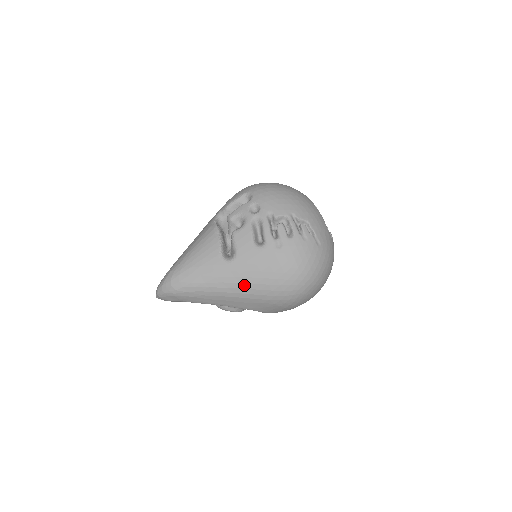
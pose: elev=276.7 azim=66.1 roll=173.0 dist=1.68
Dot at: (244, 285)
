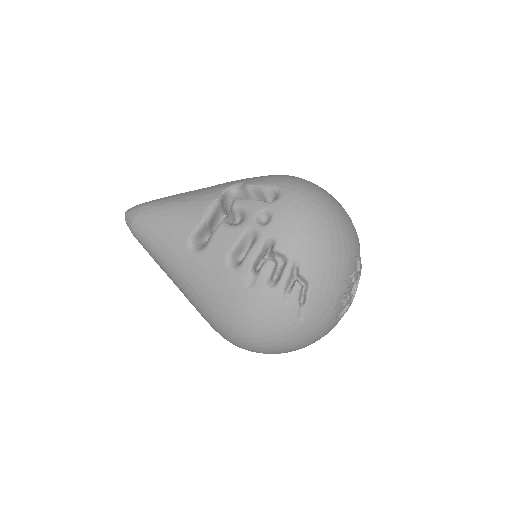
Dot at: (190, 287)
